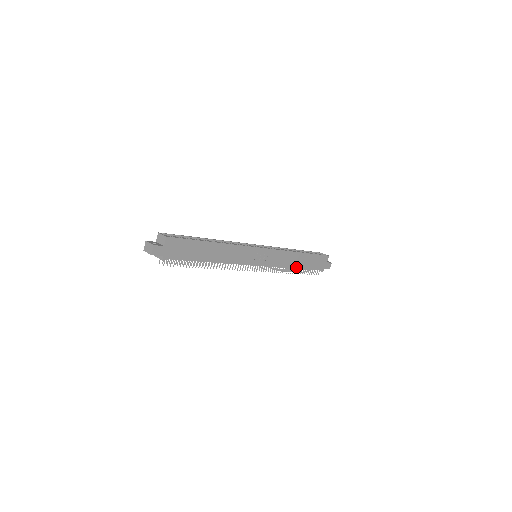
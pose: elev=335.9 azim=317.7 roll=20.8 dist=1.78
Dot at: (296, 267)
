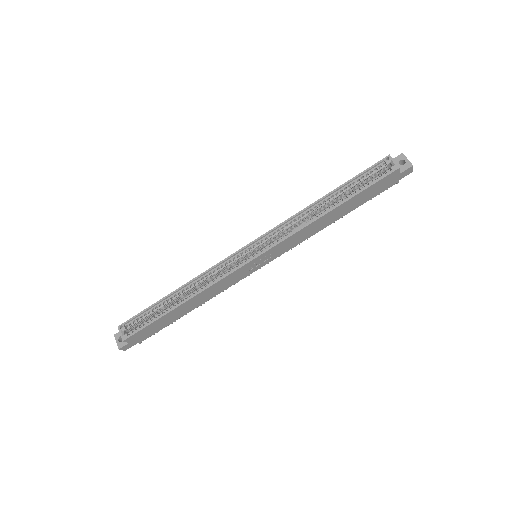
Dot at: (334, 221)
